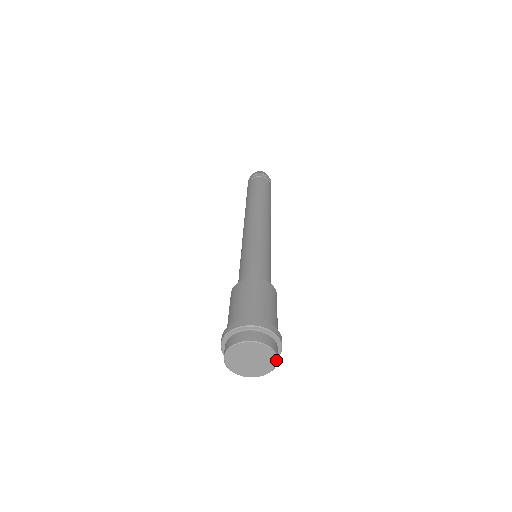
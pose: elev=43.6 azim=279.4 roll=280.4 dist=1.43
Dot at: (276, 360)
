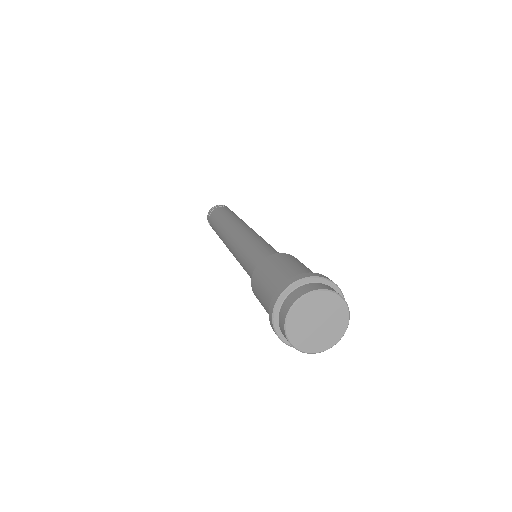
Dot at: (339, 339)
